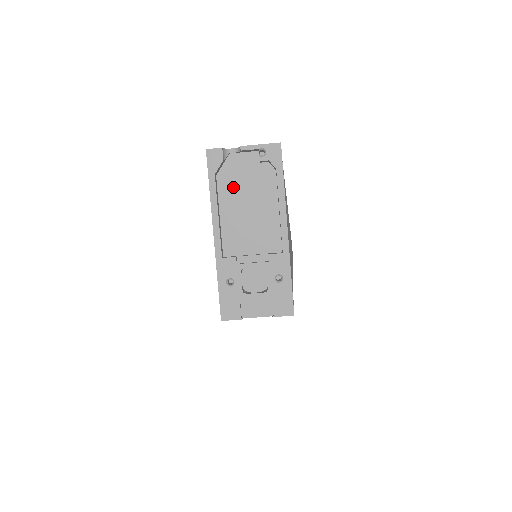
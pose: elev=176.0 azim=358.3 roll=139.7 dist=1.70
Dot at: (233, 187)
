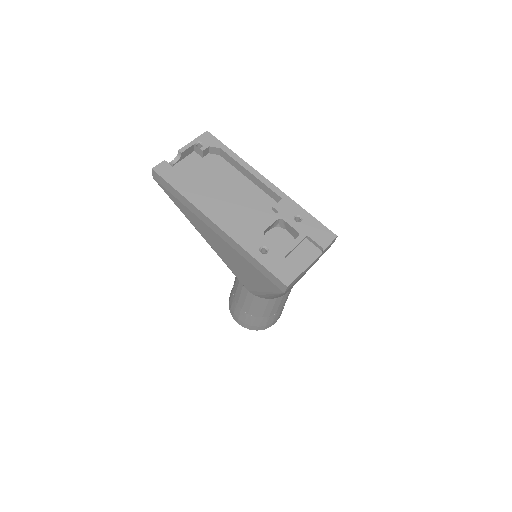
Dot at: (197, 186)
